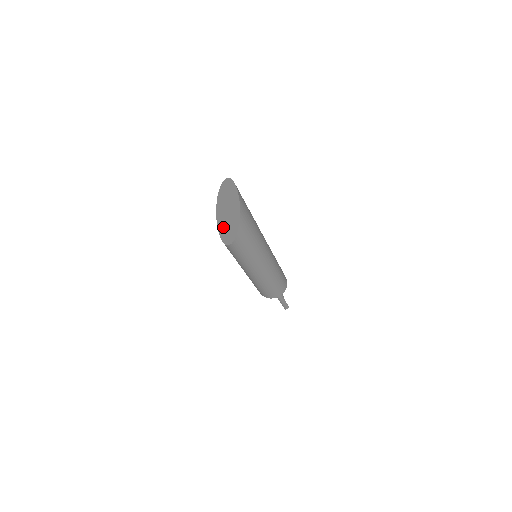
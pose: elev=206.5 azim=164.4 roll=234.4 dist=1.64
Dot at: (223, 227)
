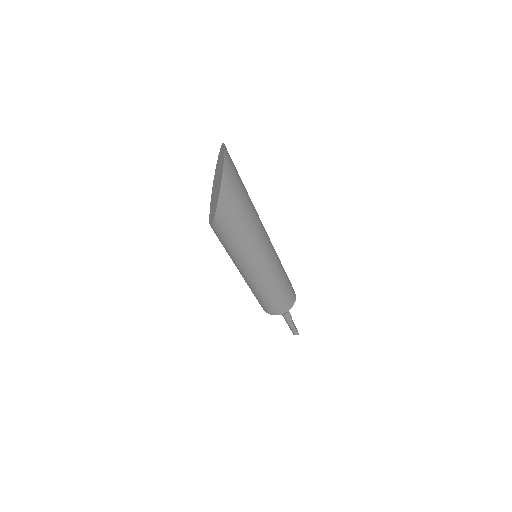
Dot at: (212, 202)
